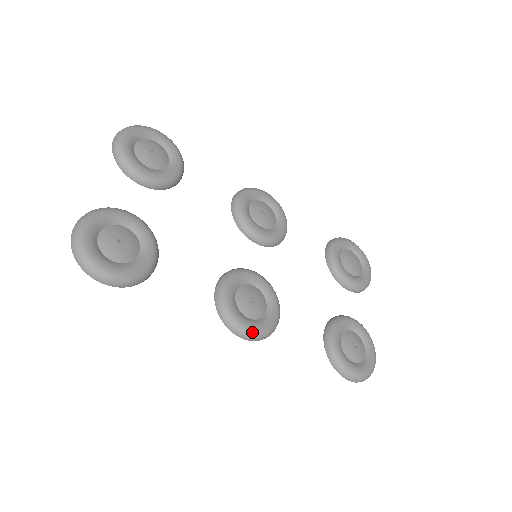
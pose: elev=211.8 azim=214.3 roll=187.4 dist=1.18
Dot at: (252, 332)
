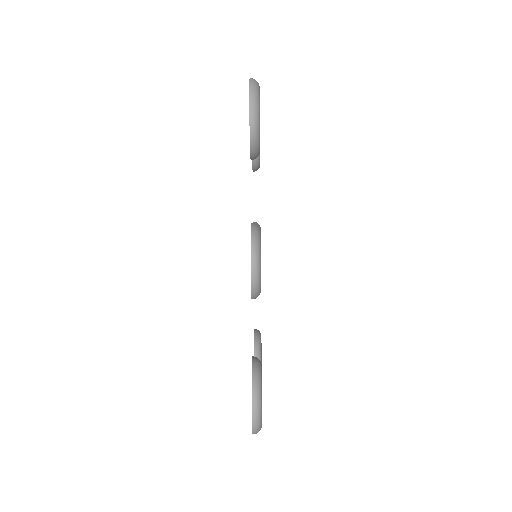
Dot at: (260, 269)
